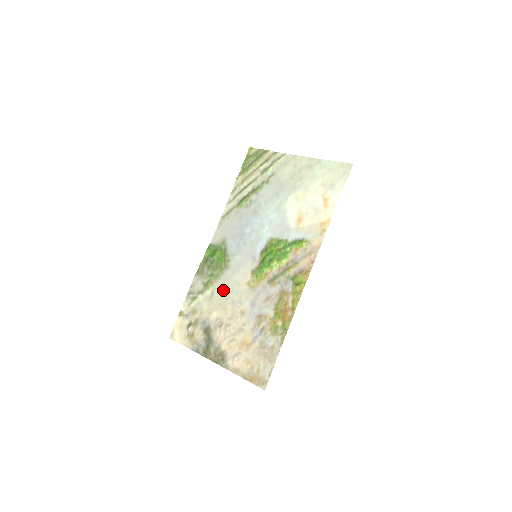
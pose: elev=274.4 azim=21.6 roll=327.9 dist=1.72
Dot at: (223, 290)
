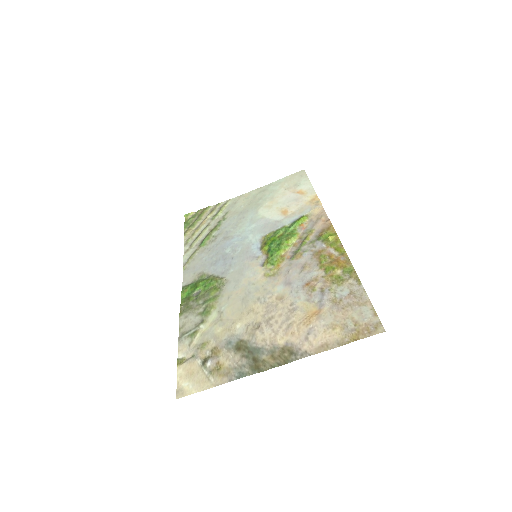
Dot at: (234, 300)
